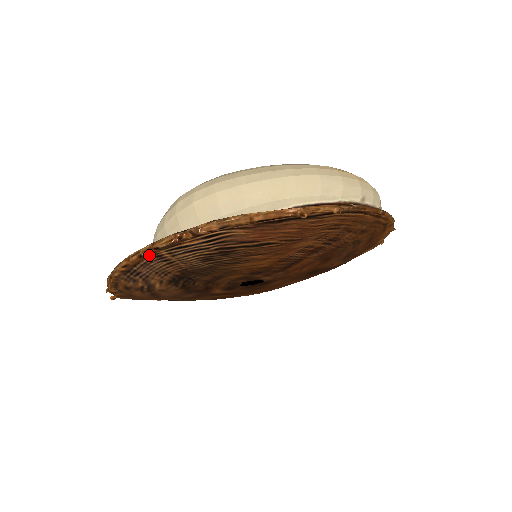
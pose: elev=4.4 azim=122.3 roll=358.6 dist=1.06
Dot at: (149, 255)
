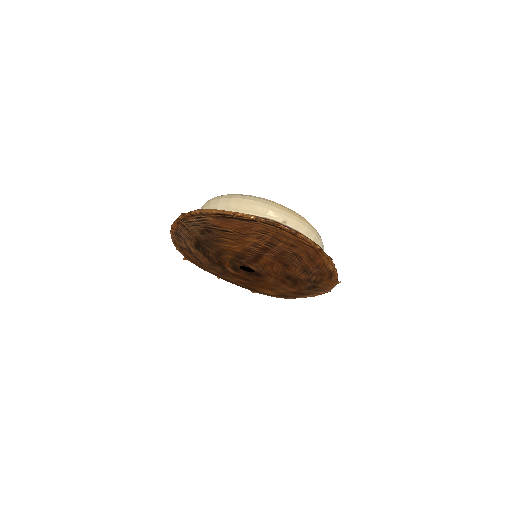
Dot at: (179, 223)
